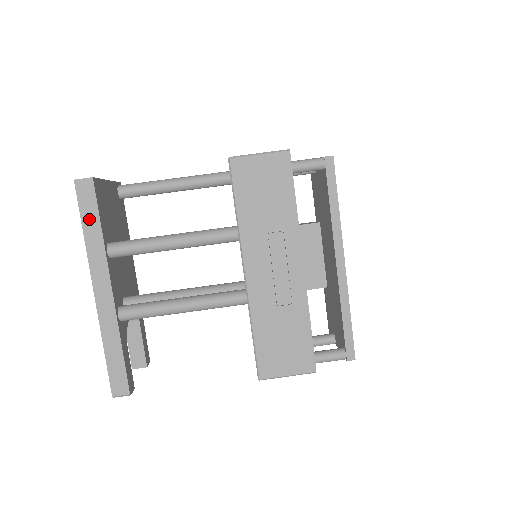
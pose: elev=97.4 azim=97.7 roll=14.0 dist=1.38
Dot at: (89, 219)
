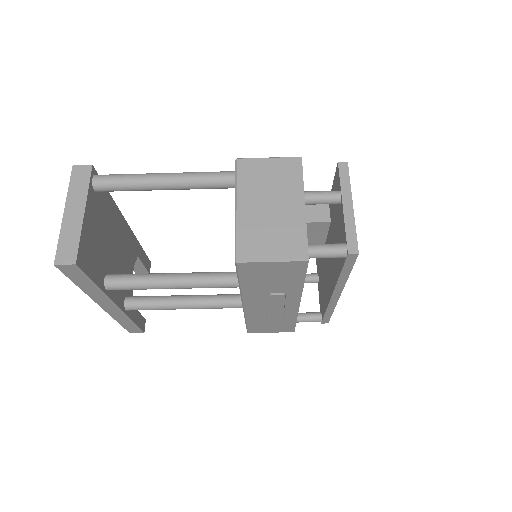
Dot at: (81, 282)
